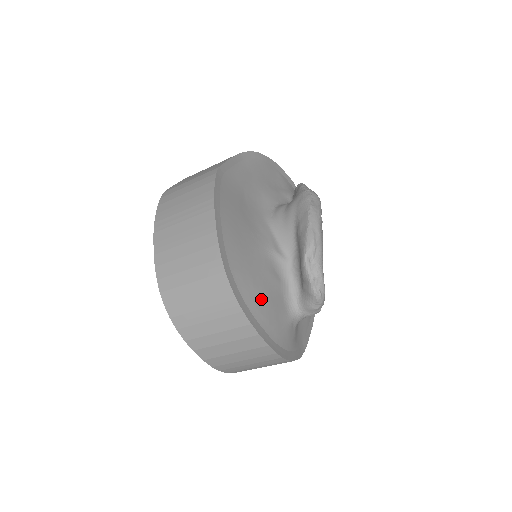
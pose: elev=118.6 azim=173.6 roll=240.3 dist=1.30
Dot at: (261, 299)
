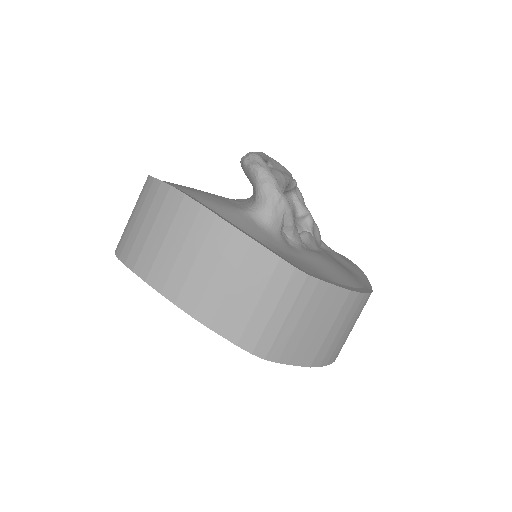
Dot at: (192, 189)
